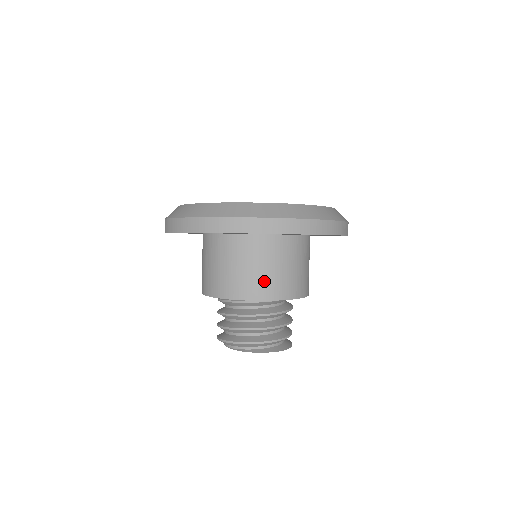
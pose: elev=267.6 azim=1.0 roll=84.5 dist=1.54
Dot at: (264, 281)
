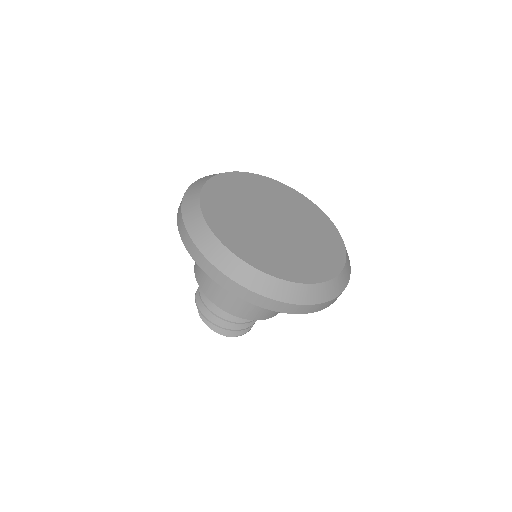
Dot at: (213, 285)
